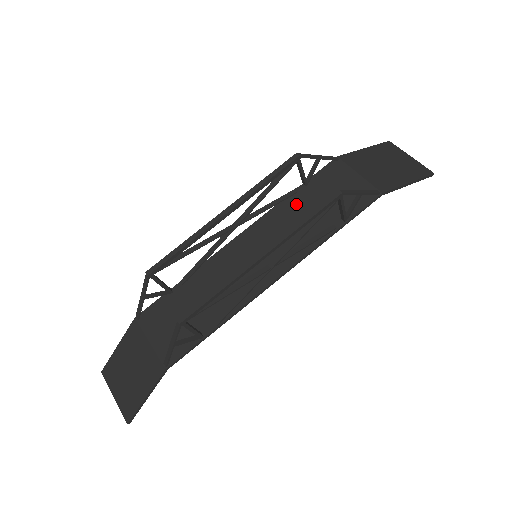
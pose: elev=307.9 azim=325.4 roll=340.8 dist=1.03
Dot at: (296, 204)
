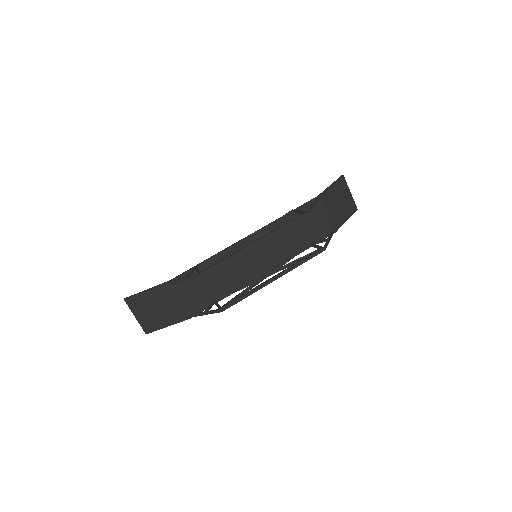
Dot at: occluded
